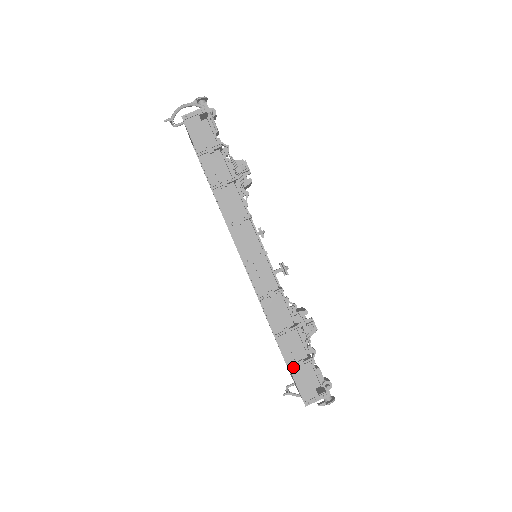
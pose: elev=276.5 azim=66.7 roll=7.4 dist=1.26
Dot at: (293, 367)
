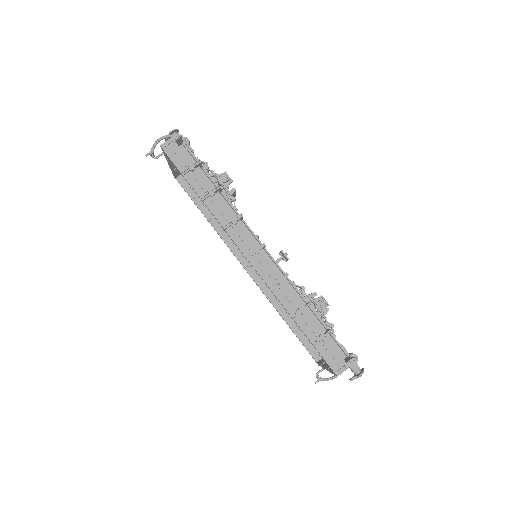
Dot at: (316, 342)
